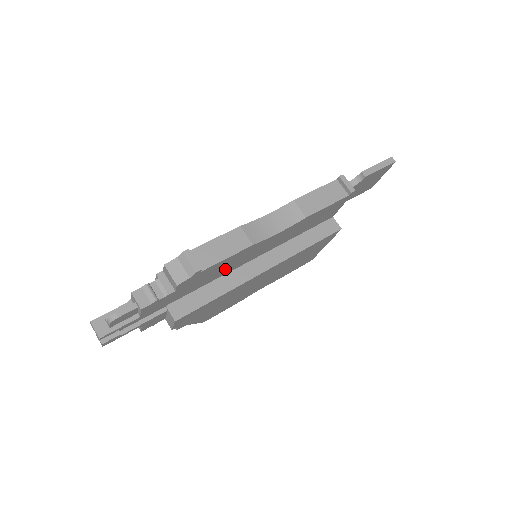
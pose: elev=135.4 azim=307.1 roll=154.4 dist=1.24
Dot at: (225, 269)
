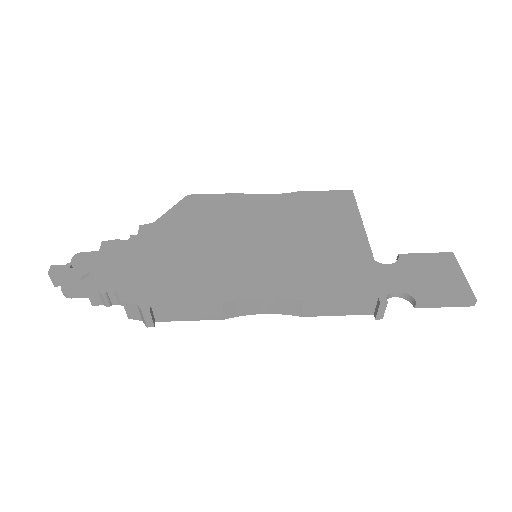
Dot at: occluded
